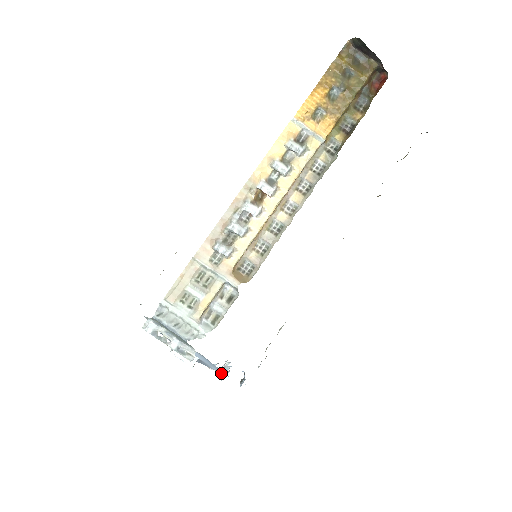
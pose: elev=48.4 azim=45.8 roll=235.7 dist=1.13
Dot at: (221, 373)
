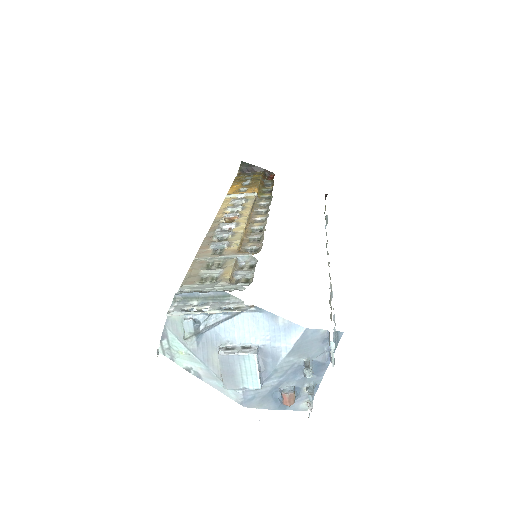
Dot at: (295, 340)
